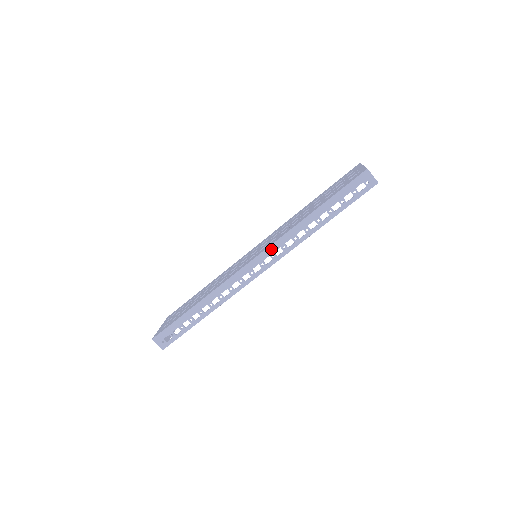
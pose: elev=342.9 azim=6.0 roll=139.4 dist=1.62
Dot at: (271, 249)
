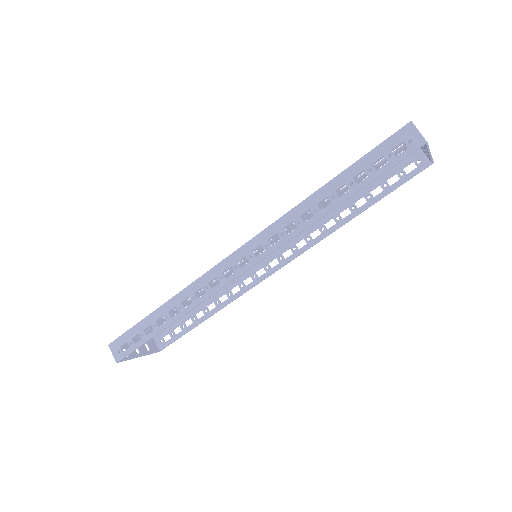
Dot at: (264, 235)
